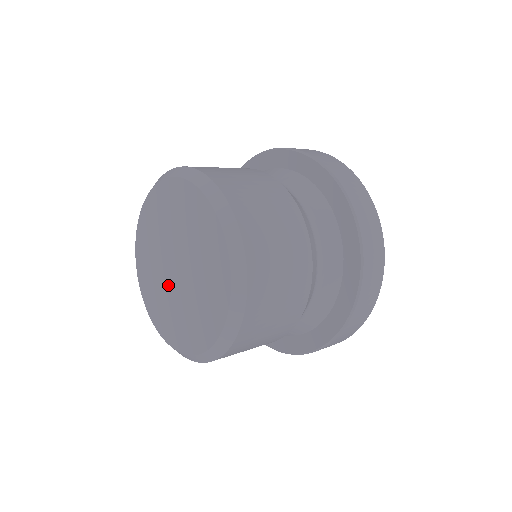
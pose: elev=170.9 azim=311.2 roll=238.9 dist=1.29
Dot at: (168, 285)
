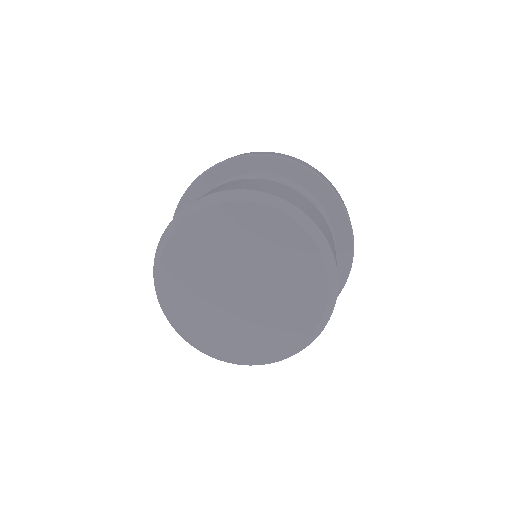
Dot at: (228, 306)
